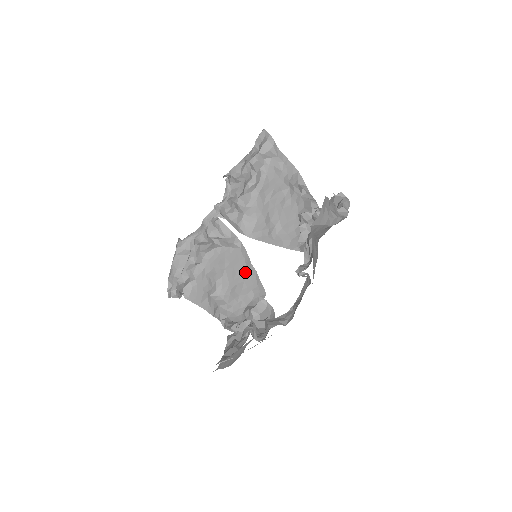
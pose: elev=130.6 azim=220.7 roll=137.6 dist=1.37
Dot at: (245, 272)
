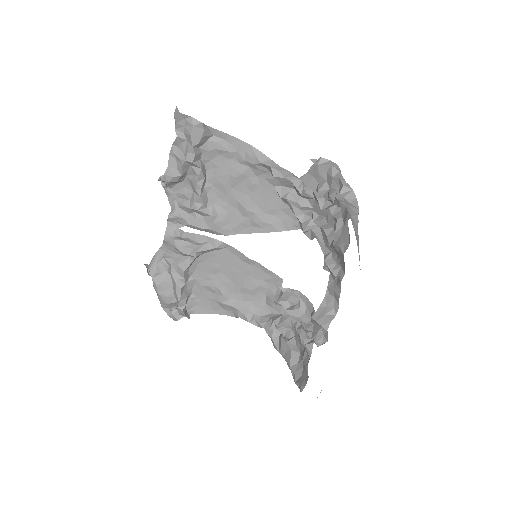
Dot at: (245, 267)
